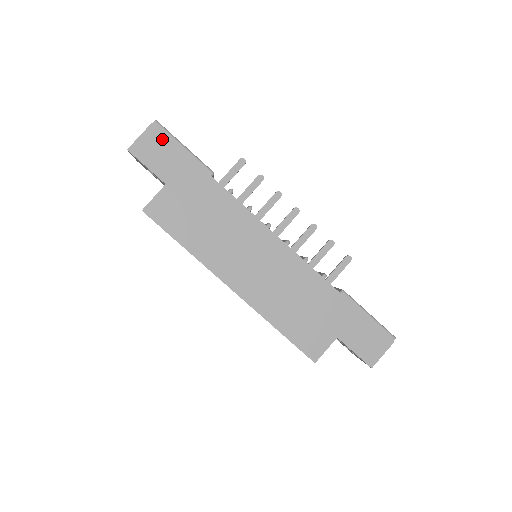
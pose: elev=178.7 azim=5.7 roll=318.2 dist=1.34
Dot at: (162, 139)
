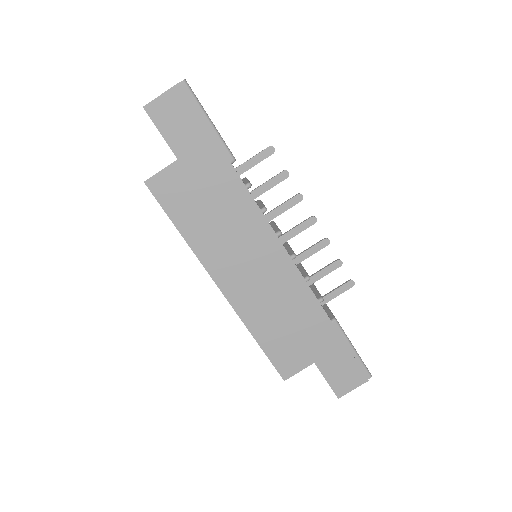
Dot at: (186, 105)
